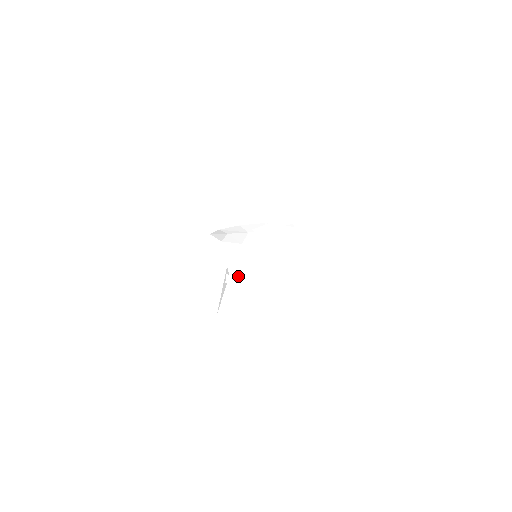
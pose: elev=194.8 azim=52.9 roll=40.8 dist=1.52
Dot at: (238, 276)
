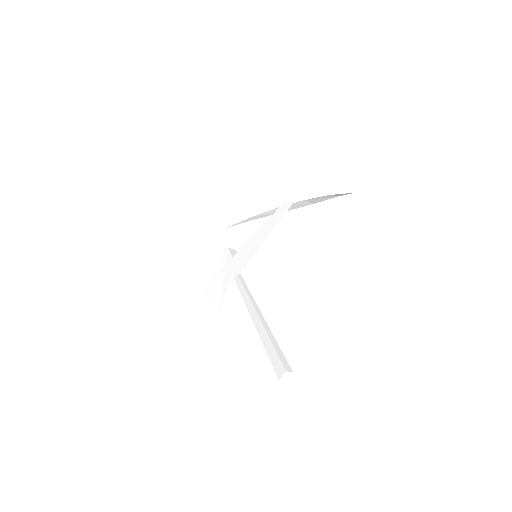
Dot at: (239, 277)
